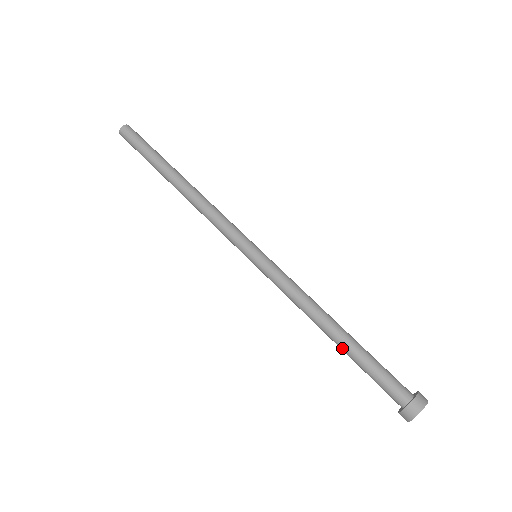
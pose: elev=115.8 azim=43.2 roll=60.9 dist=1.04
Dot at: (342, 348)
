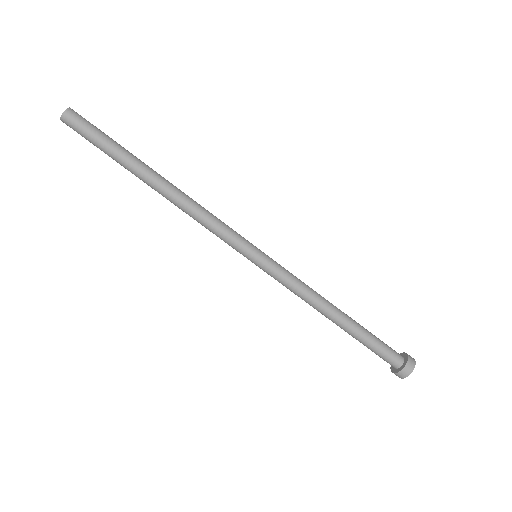
Dot at: (345, 331)
